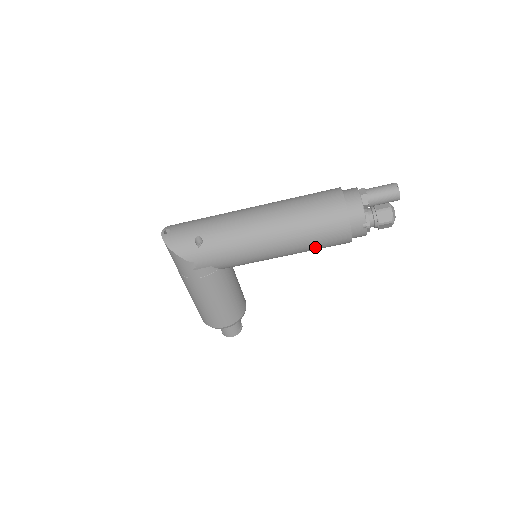
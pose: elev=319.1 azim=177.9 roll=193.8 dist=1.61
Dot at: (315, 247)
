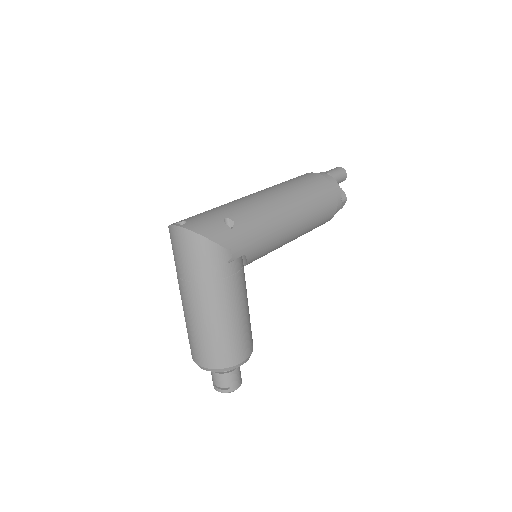
Dot at: (316, 222)
